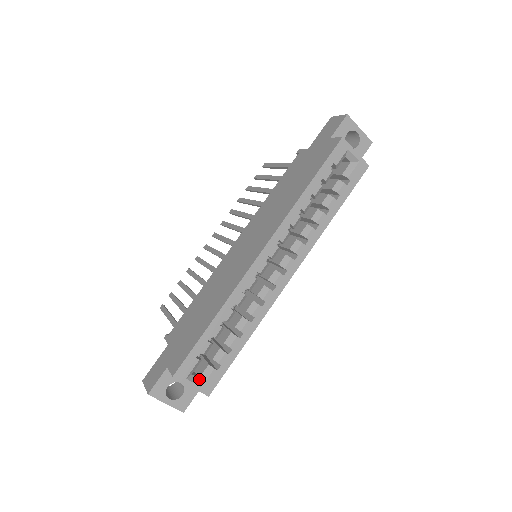
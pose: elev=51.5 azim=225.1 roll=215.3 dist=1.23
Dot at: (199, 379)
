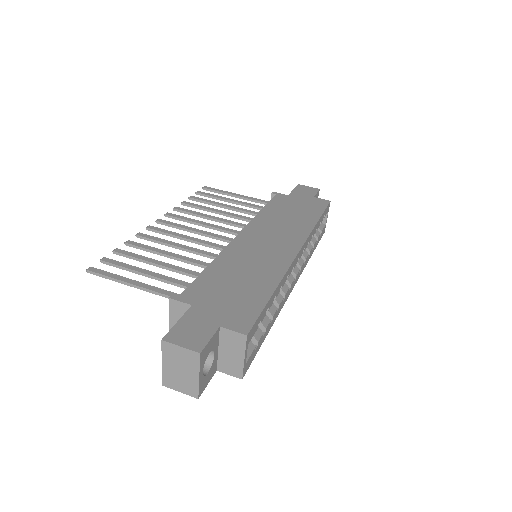
Dot at: occluded
